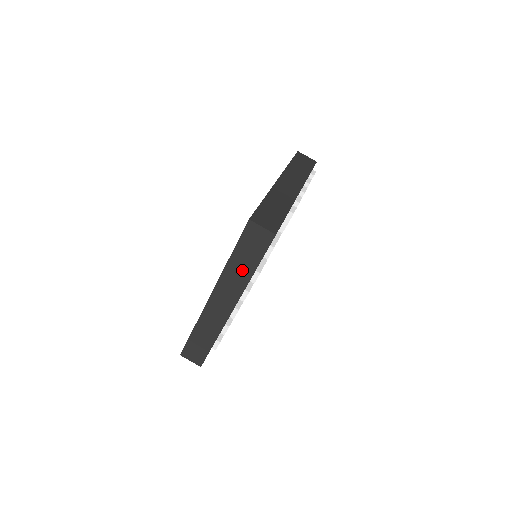
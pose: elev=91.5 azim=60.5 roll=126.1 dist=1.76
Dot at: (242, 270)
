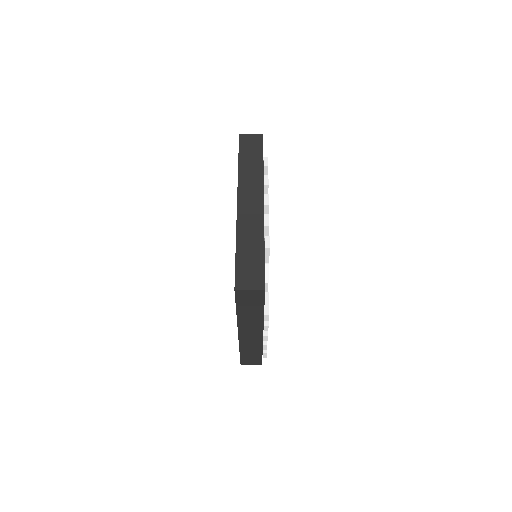
Dot at: occluded
